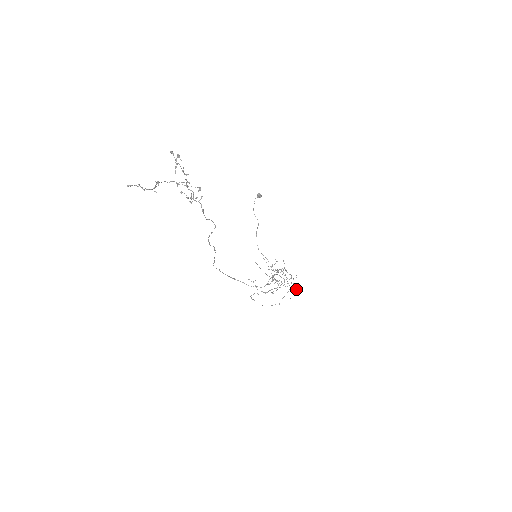
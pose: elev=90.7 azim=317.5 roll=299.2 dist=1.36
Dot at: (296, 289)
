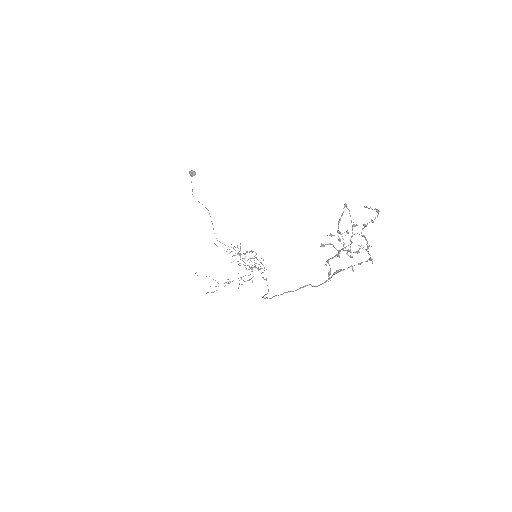
Dot at: occluded
